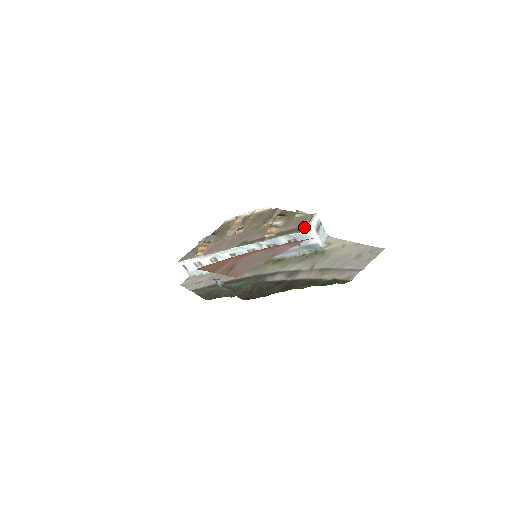
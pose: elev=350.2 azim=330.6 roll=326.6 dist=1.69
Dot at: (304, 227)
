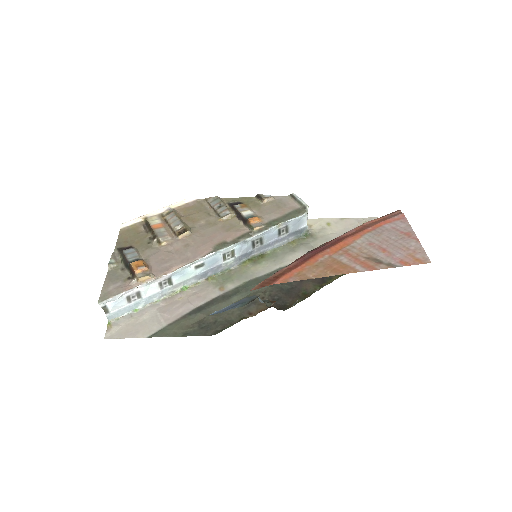
Dot at: (299, 210)
